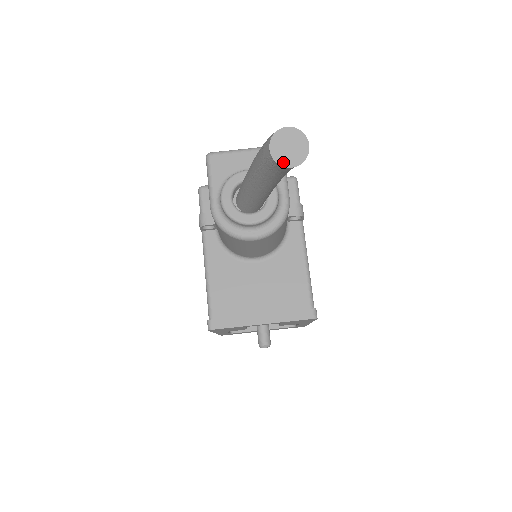
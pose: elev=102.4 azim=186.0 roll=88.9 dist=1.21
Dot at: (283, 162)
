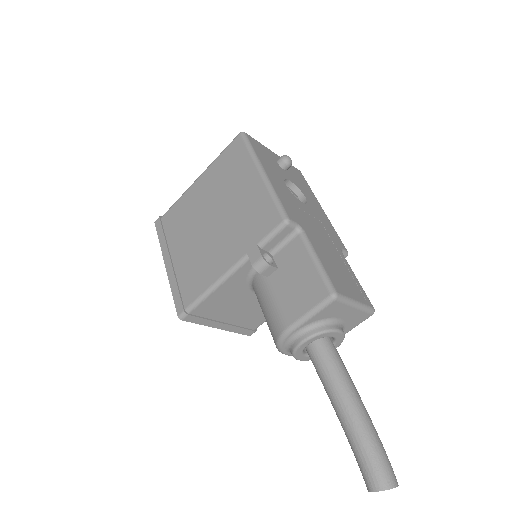
Dot at: (371, 491)
